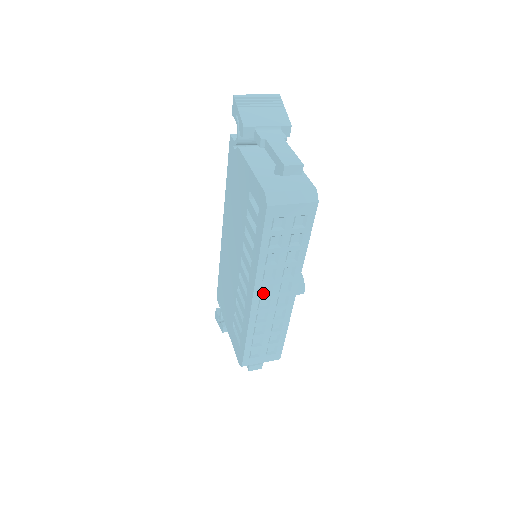
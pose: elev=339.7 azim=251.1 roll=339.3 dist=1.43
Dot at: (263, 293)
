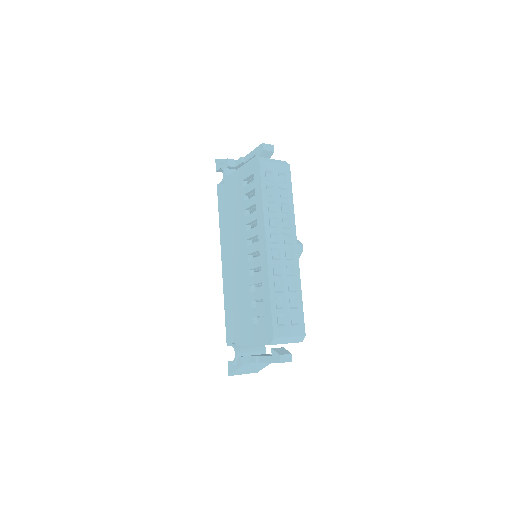
Dot at: (273, 243)
